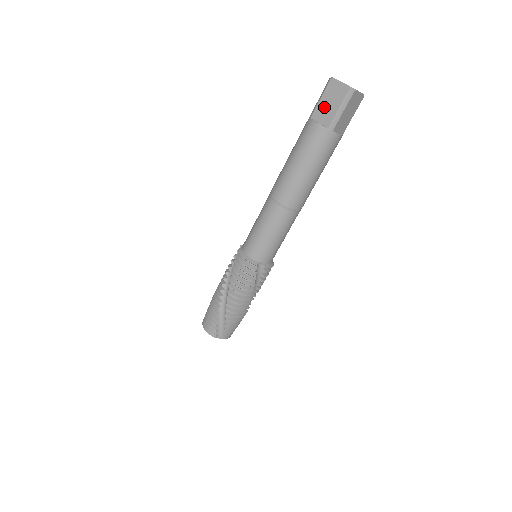
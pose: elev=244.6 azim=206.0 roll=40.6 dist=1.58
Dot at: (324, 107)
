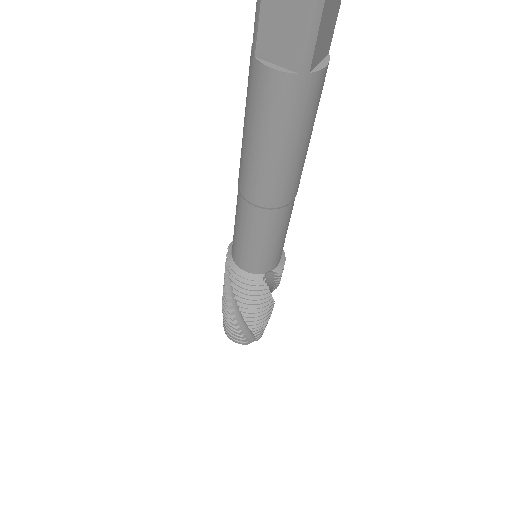
Dot at: (274, 30)
